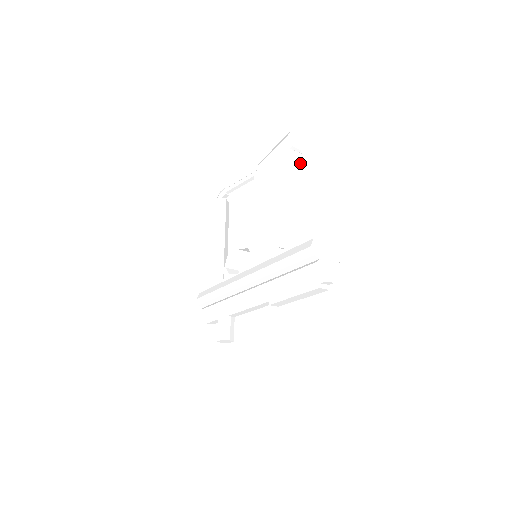
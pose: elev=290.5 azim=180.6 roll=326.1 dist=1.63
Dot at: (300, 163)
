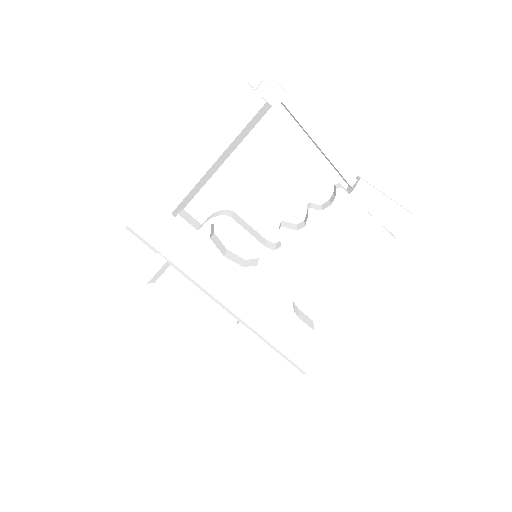
Dot at: occluded
